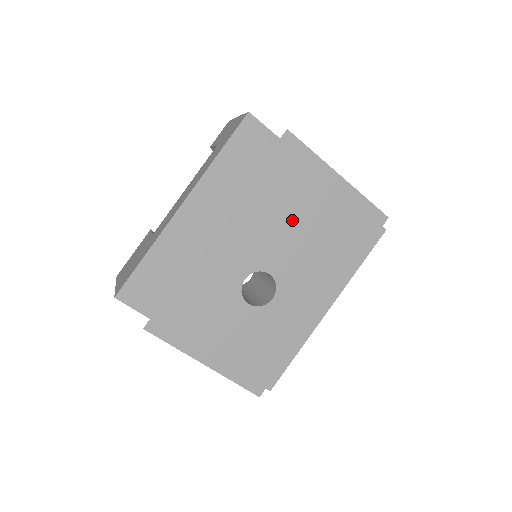
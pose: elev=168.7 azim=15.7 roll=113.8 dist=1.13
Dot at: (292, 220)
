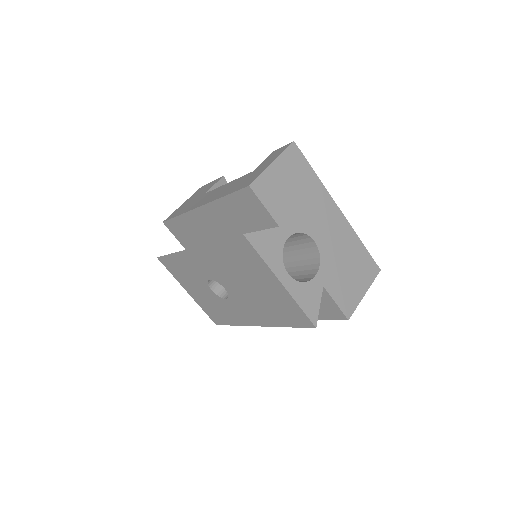
Dot at: (242, 278)
